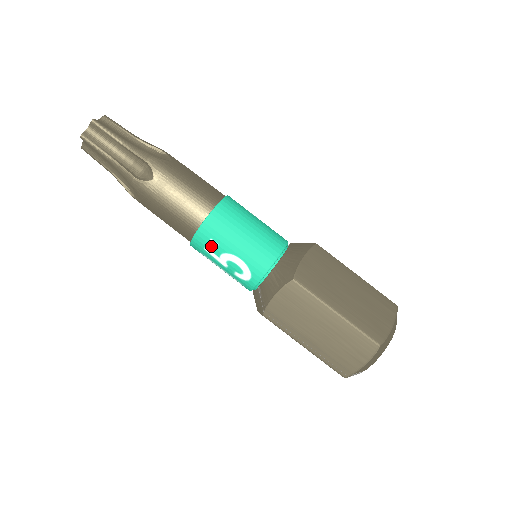
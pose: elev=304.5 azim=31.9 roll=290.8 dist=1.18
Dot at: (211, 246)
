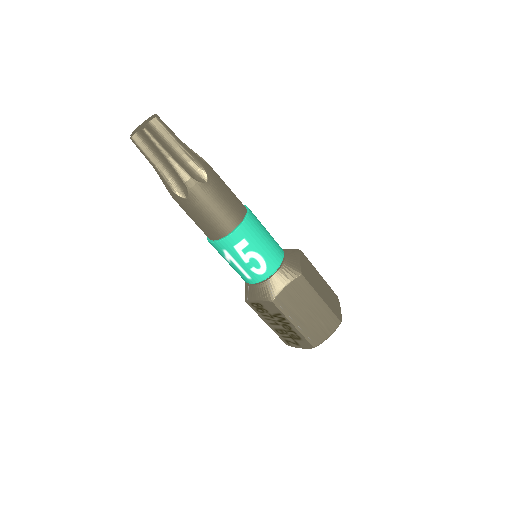
Dot at: (242, 244)
